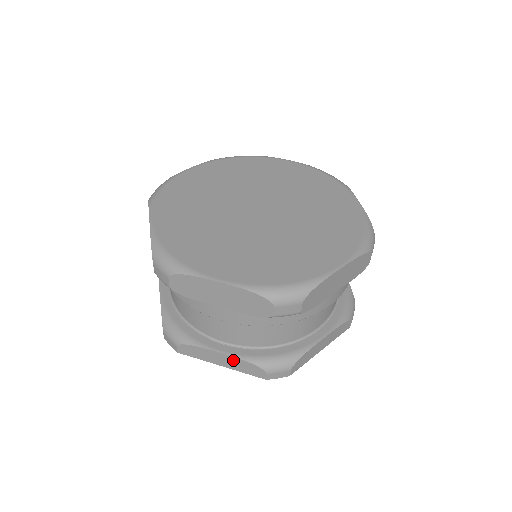
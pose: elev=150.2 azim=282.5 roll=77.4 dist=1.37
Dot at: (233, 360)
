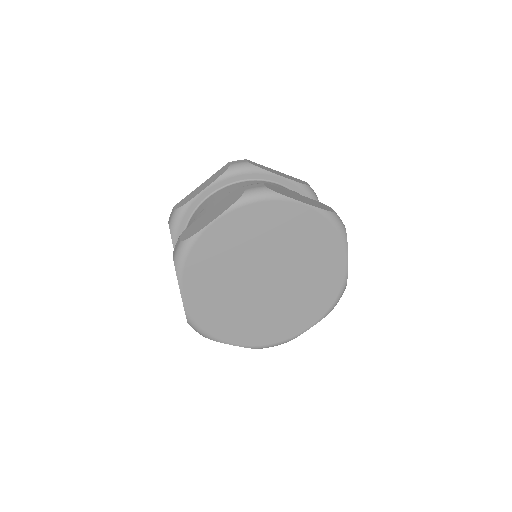
Dot at: occluded
